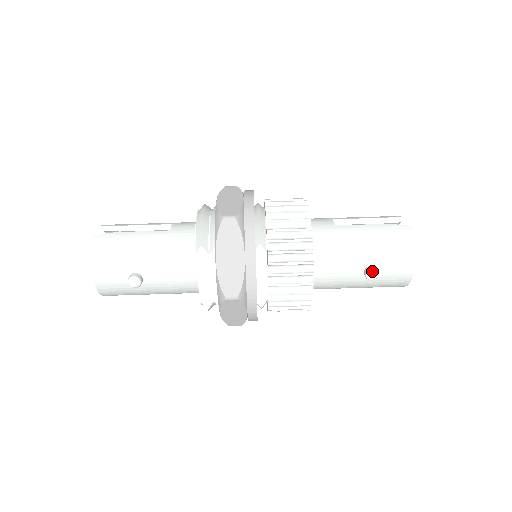
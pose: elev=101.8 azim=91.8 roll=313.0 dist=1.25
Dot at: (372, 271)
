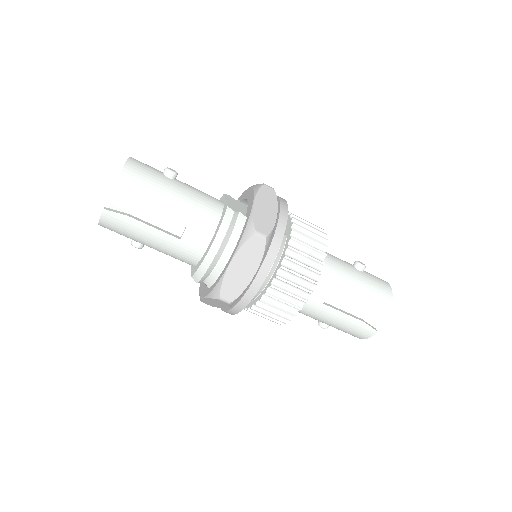
Dot at: occluded
